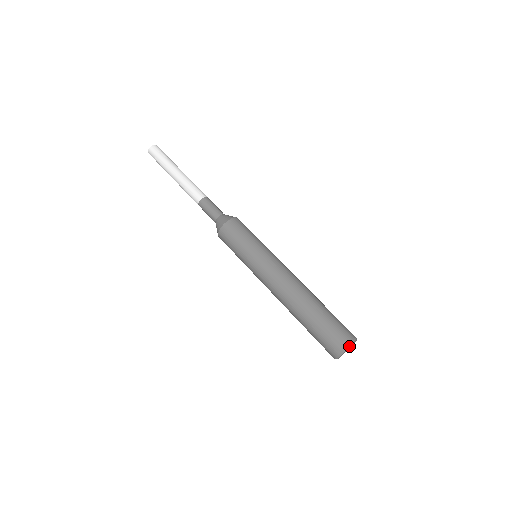
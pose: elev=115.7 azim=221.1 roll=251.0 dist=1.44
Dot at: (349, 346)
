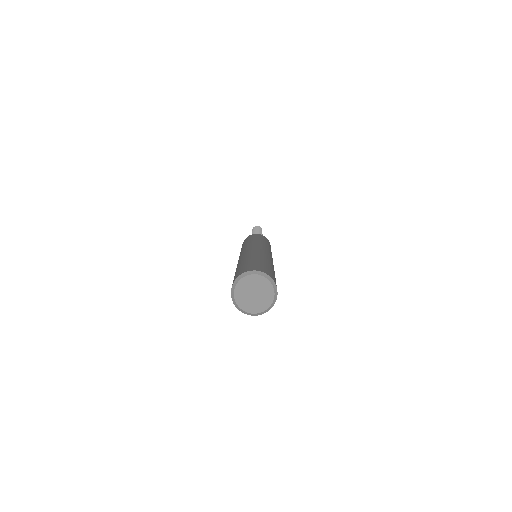
Dot at: (269, 279)
